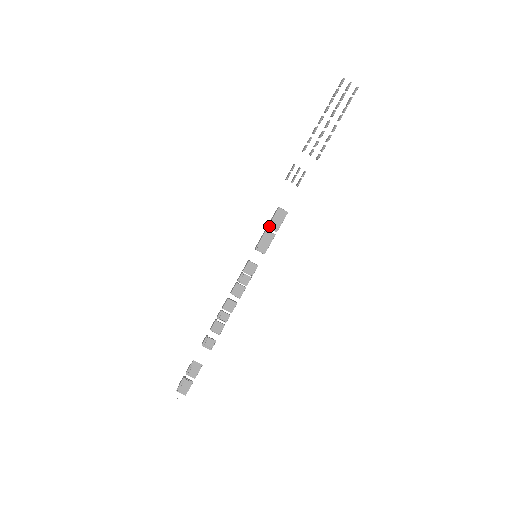
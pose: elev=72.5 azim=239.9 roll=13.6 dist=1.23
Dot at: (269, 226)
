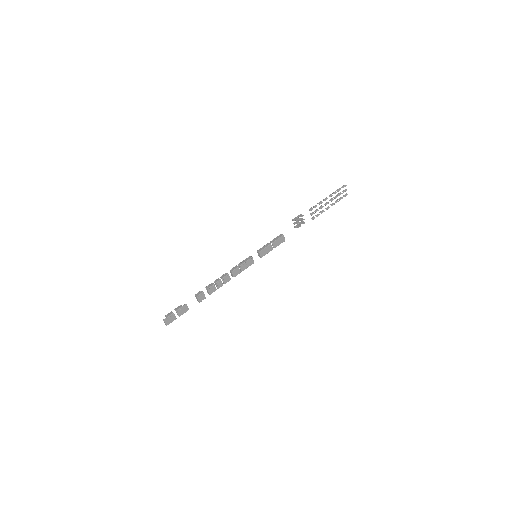
Dot at: (273, 243)
